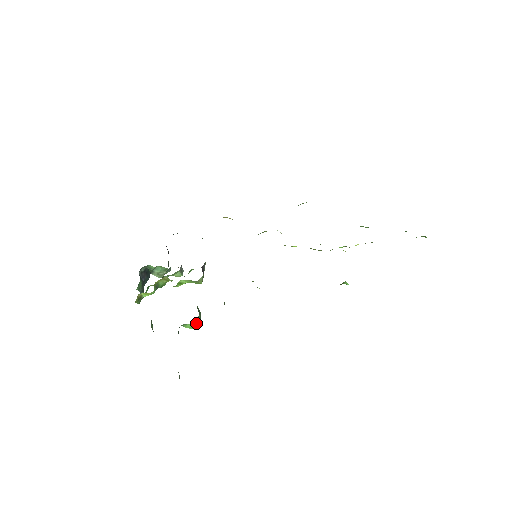
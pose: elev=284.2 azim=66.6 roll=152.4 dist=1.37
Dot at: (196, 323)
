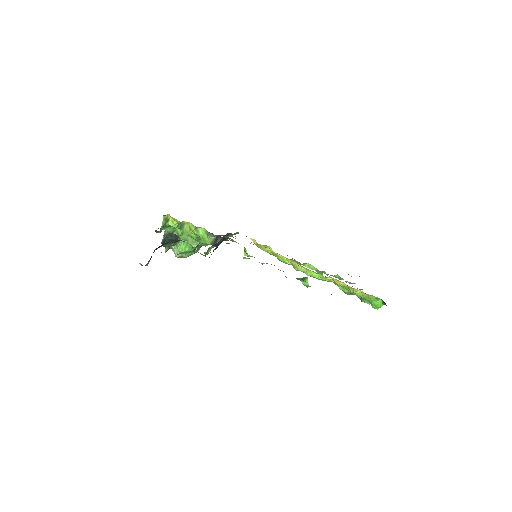
Dot at: (188, 248)
